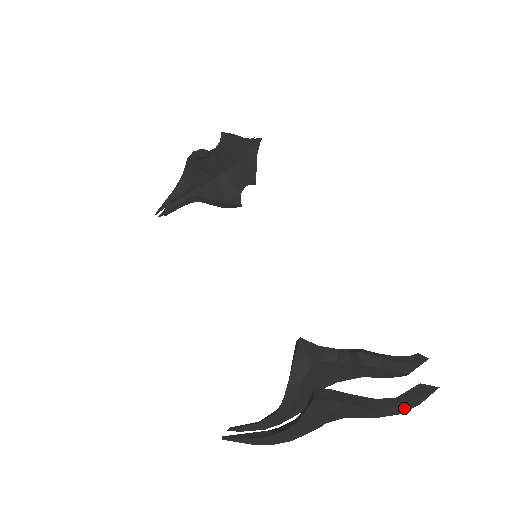
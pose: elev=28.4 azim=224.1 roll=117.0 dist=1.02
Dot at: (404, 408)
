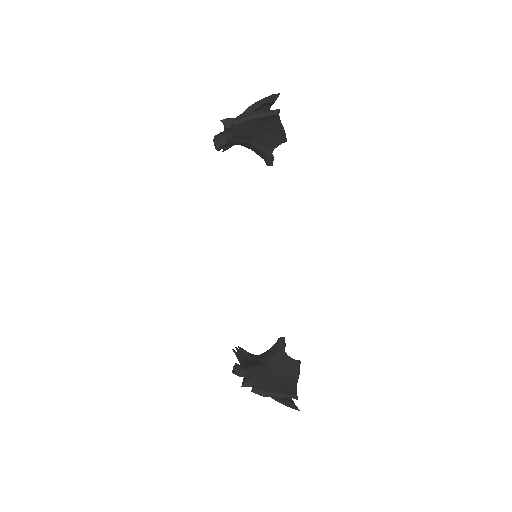
Dot at: (286, 405)
